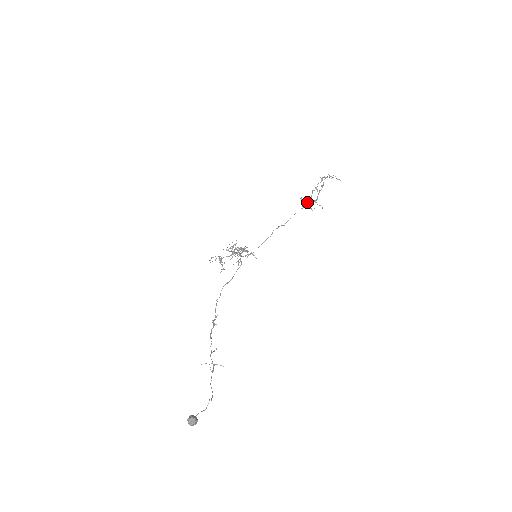
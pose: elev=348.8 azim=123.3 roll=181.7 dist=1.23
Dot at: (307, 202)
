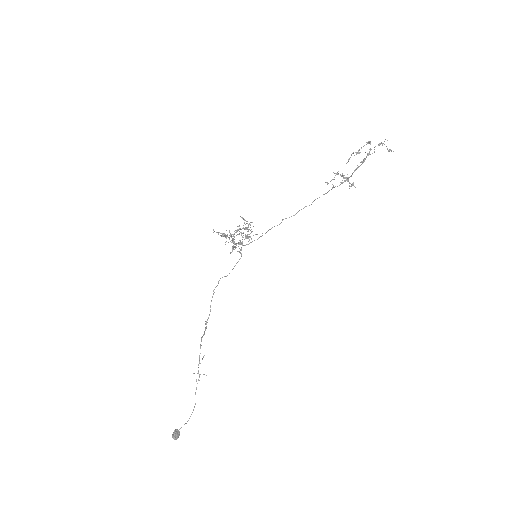
Dot at: (333, 187)
